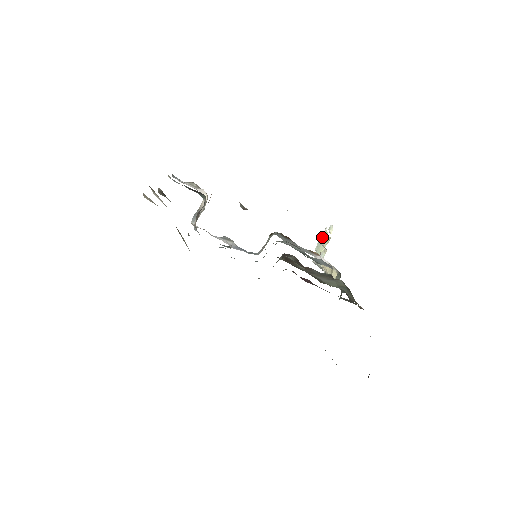
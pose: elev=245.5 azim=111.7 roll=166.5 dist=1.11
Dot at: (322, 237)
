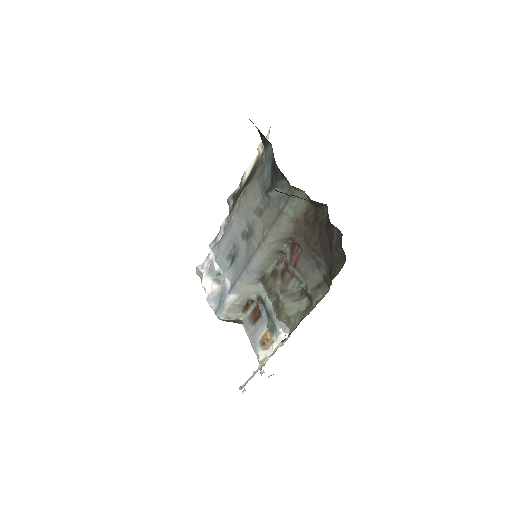
Dot at: occluded
